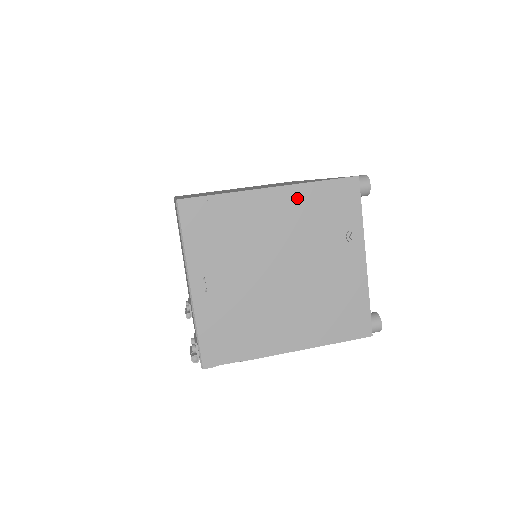
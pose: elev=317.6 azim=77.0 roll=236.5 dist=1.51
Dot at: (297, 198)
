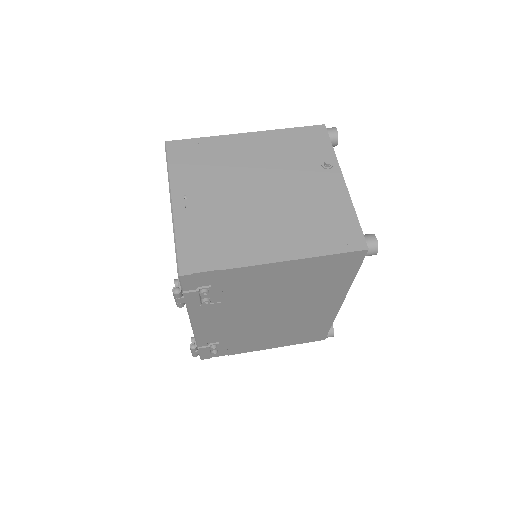
Dot at: (271, 139)
